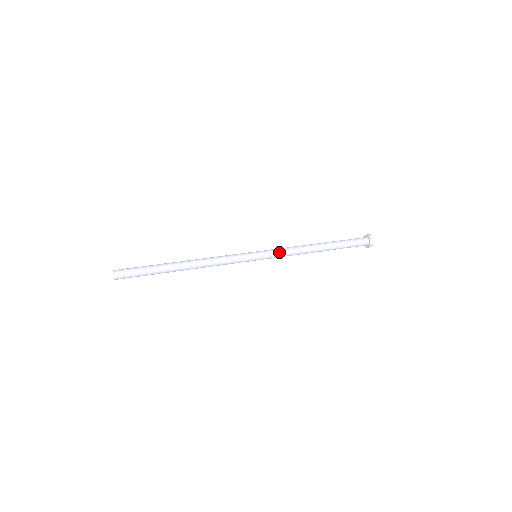
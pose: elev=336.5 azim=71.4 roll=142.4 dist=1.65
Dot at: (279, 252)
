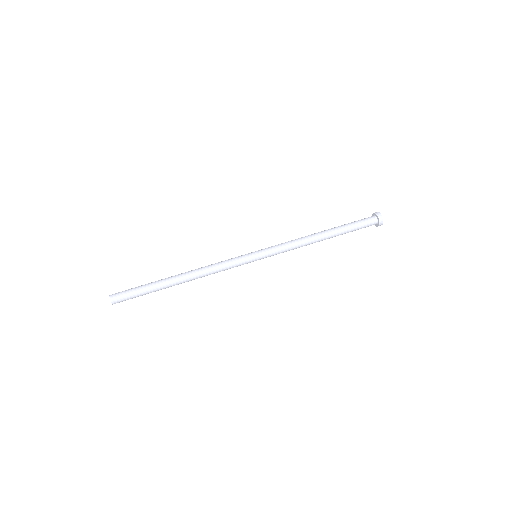
Dot at: (281, 252)
